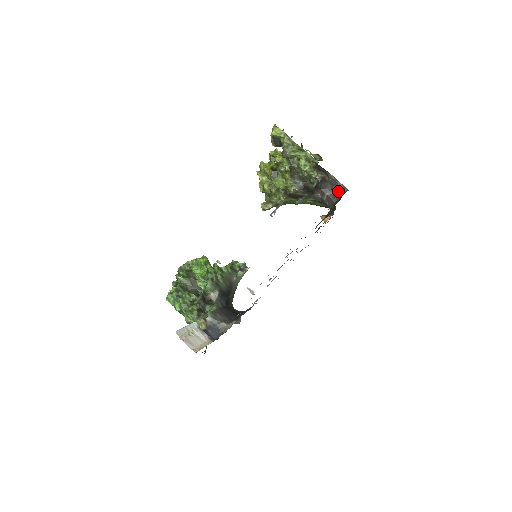
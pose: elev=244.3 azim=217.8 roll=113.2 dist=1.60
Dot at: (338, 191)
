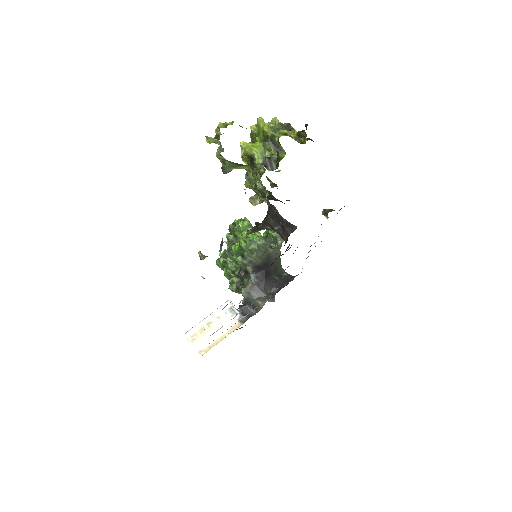
Dot at: (285, 228)
